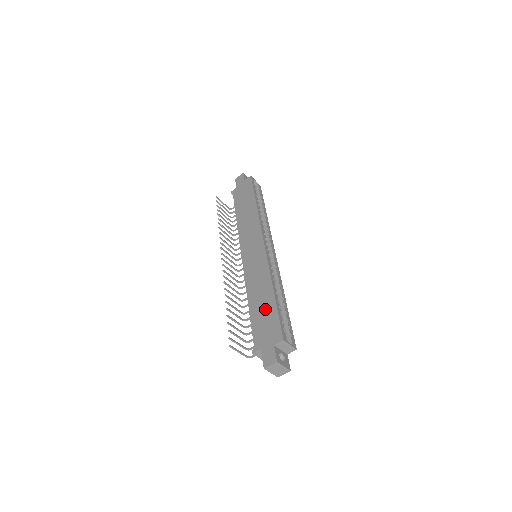
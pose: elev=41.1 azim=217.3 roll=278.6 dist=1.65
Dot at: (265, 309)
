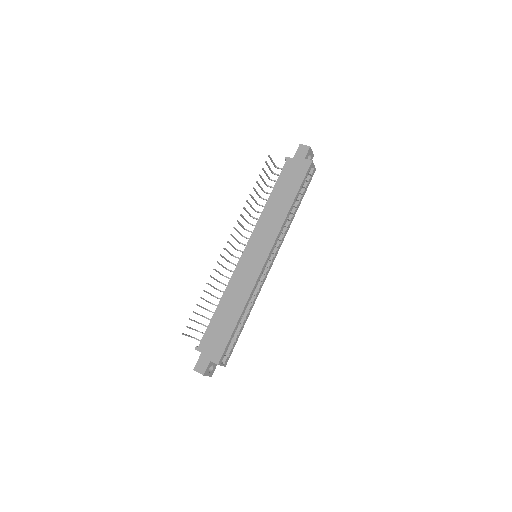
Dot at: (225, 324)
